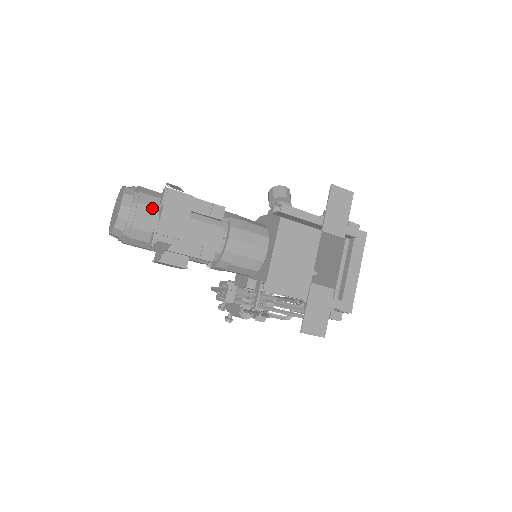
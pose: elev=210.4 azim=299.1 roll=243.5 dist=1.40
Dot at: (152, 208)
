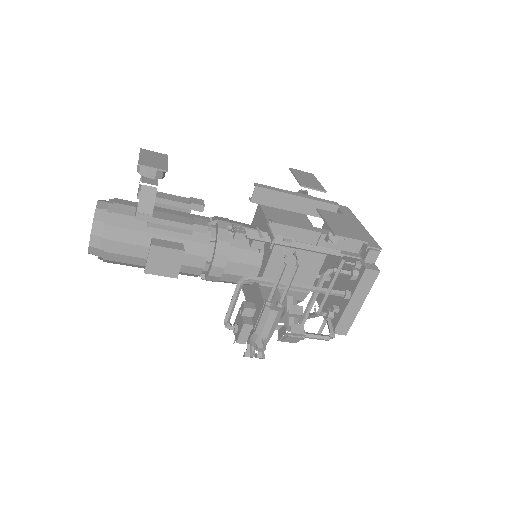
Dot at: (130, 202)
